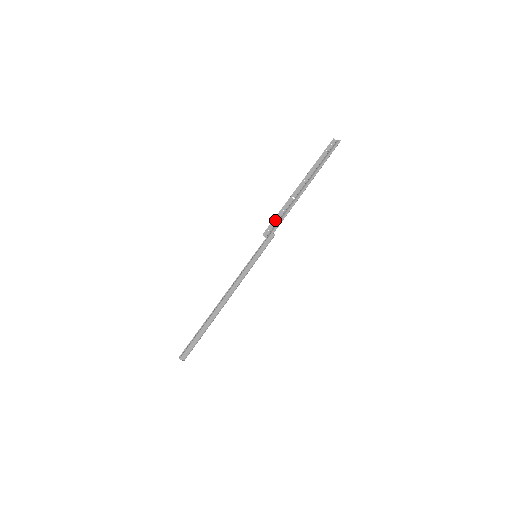
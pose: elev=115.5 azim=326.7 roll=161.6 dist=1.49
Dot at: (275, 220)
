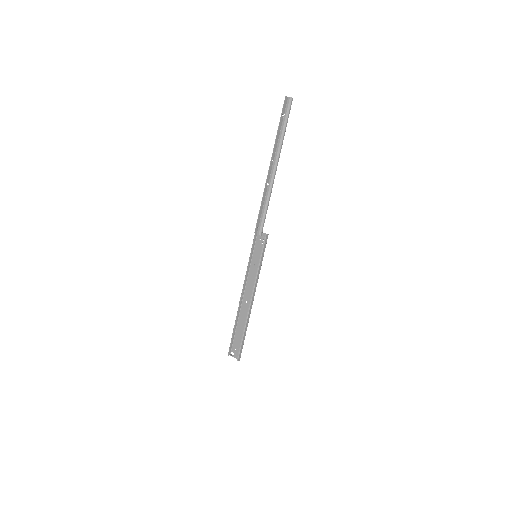
Dot at: (260, 215)
